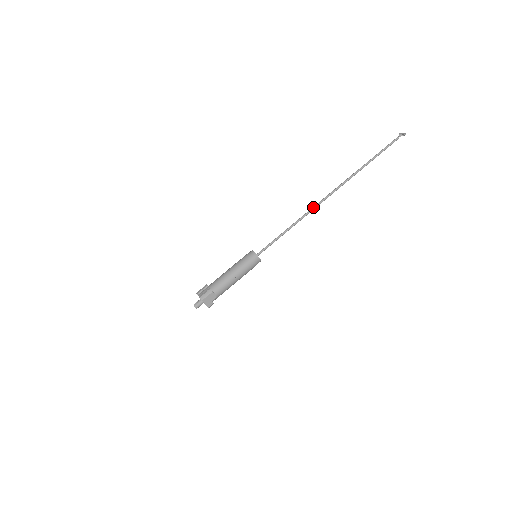
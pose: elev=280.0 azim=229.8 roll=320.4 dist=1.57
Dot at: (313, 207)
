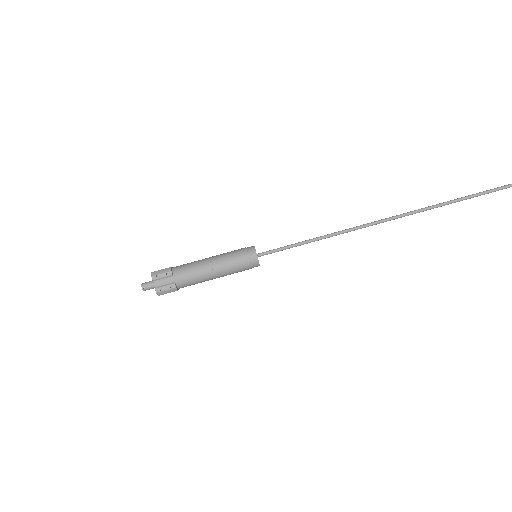
Dot at: (367, 226)
